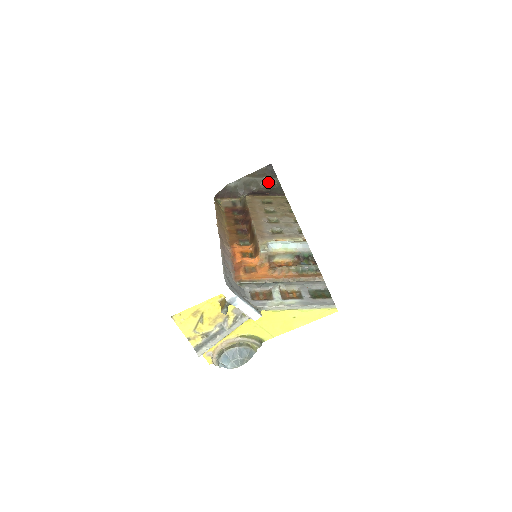
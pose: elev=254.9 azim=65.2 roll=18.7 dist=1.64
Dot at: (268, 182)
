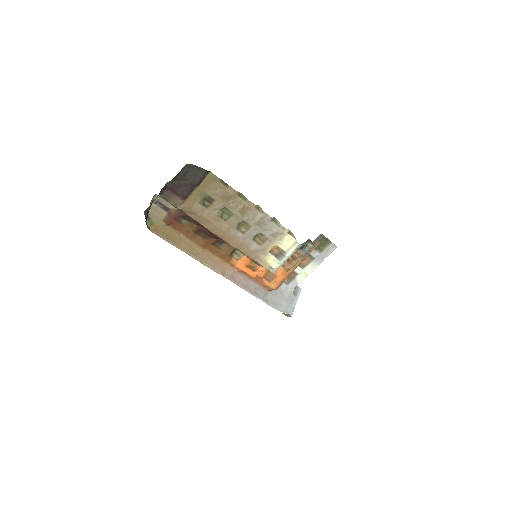
Dot at: (178, 175)
